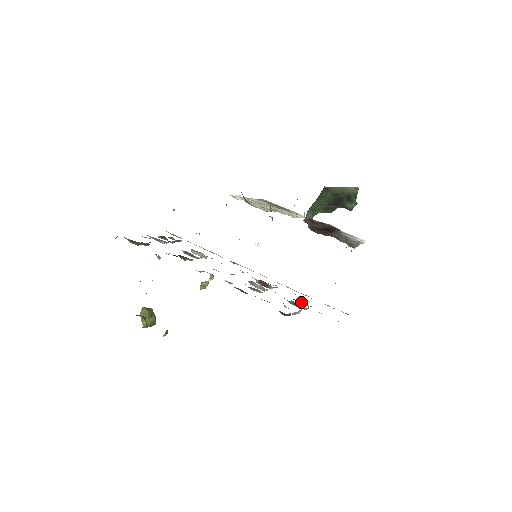
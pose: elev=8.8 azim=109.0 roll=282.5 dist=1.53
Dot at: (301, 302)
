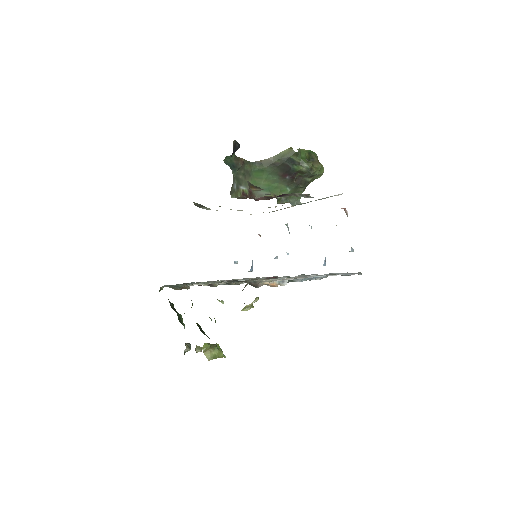
Dot at: occluded
